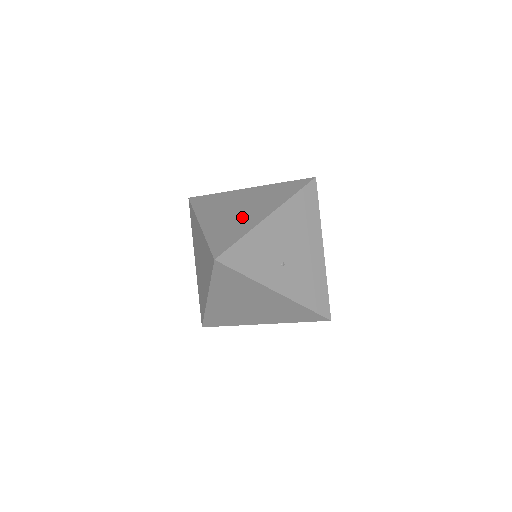
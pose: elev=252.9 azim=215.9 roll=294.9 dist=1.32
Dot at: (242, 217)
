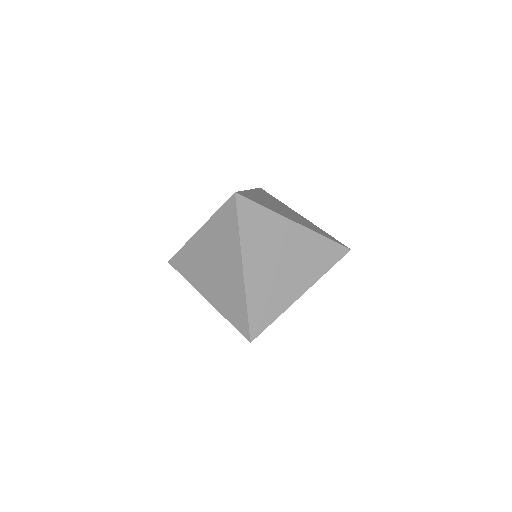
Dot at: (282, 283)
